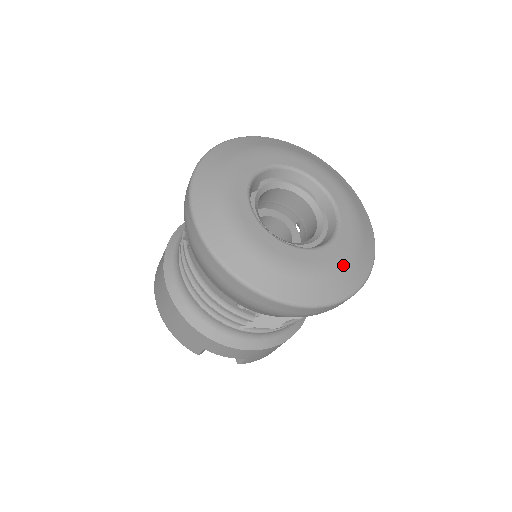
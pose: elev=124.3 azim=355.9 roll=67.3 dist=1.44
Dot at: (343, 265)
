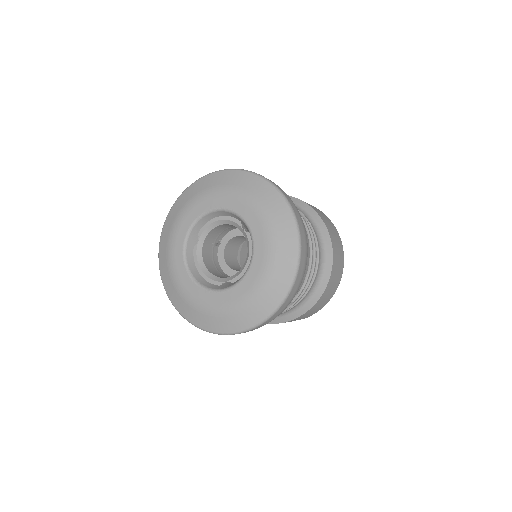
Dot at: (258, 291)
